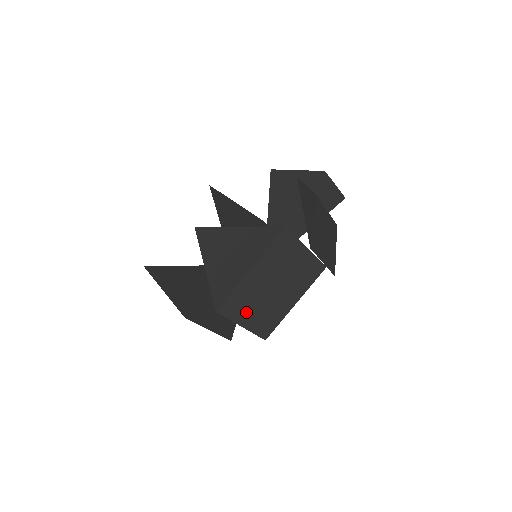
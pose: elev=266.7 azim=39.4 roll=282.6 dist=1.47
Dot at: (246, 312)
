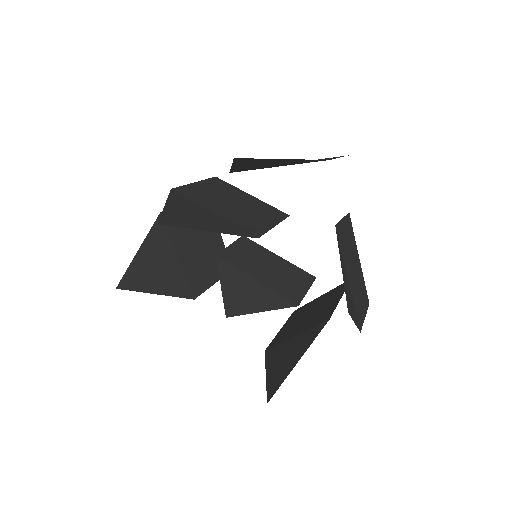
Dot at: (285, 330)
